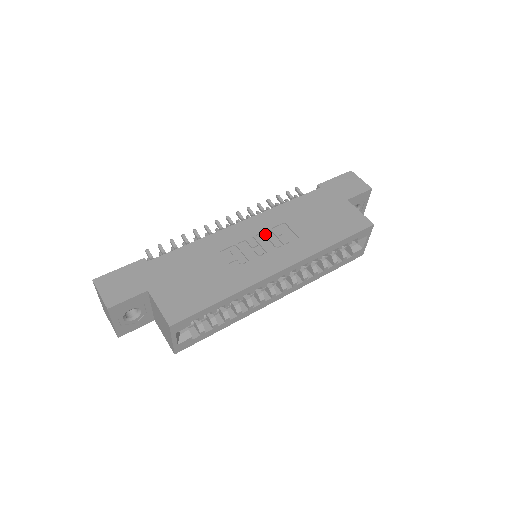
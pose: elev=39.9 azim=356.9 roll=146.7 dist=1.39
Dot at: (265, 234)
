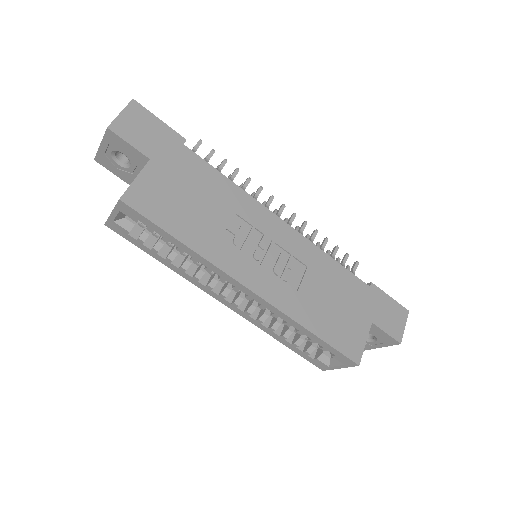
Dot at: (282, 252)
